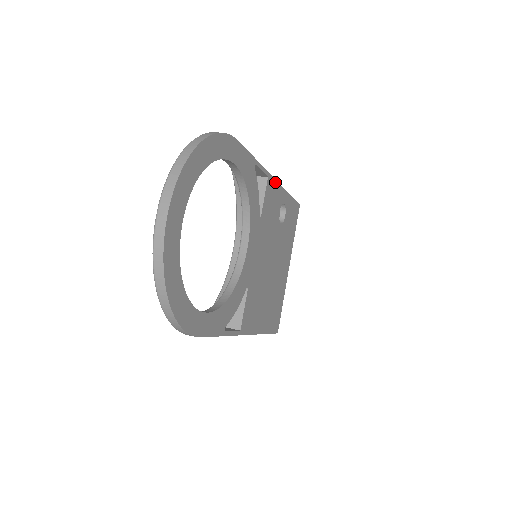
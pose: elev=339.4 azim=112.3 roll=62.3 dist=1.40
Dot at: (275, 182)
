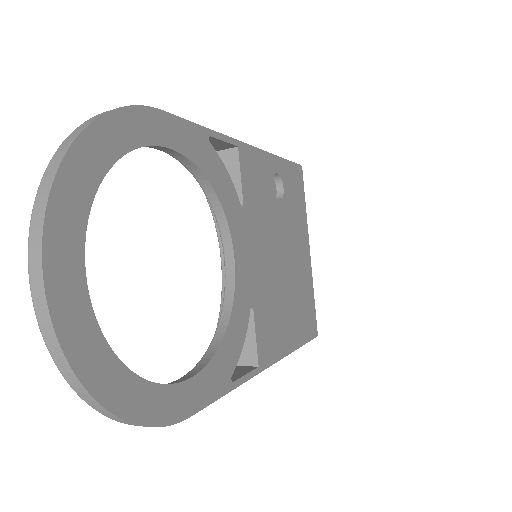
Dot at: (252, 149)
